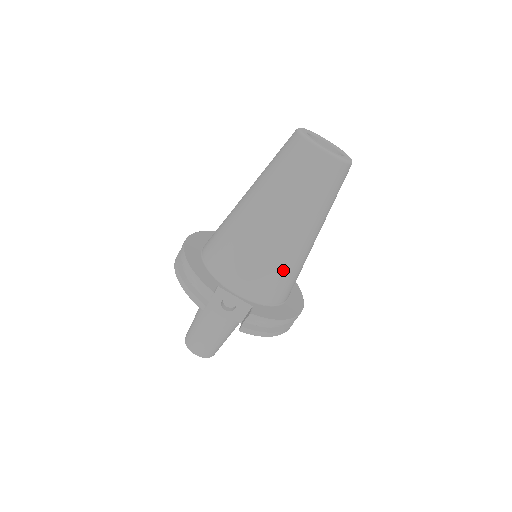
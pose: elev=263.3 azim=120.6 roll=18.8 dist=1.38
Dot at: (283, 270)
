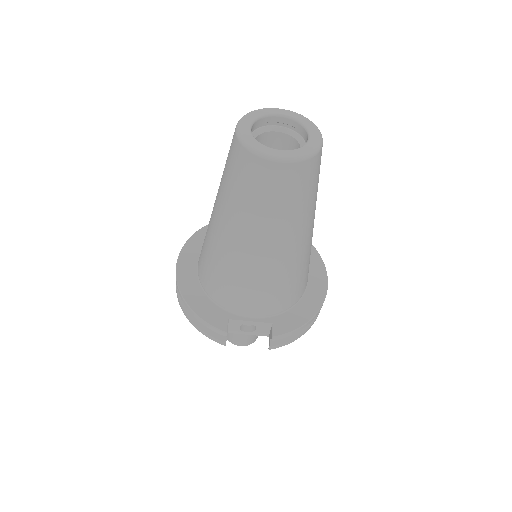
Dot at: (289, 280)
